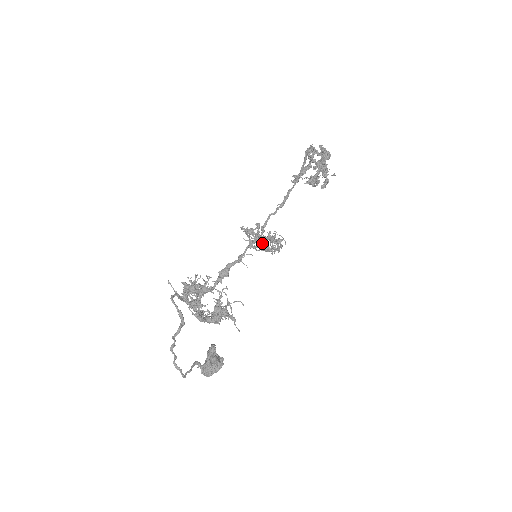
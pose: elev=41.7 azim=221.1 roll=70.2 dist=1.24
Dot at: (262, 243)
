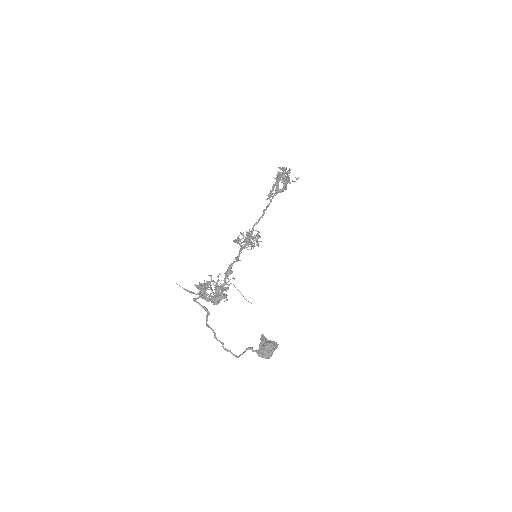
Dot at: occluded
